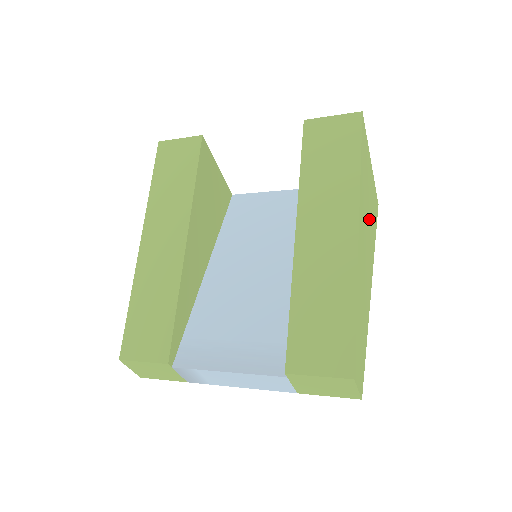
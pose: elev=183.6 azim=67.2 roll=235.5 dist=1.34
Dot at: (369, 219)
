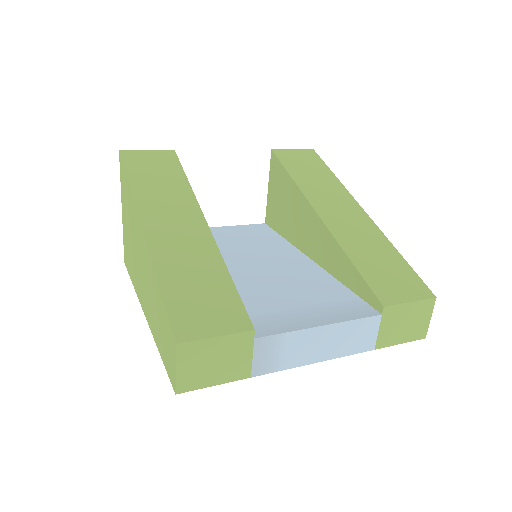
Dot at: occluded
